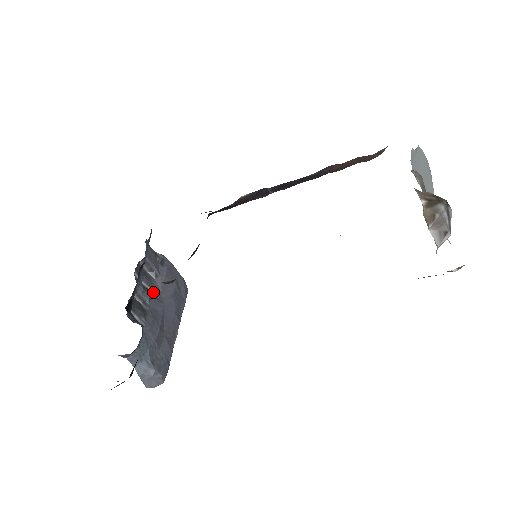
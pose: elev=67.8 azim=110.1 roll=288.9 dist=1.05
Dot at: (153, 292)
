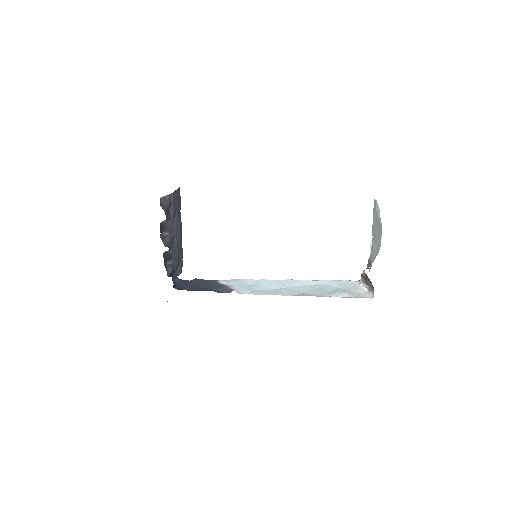
Dot at: (170, 233)
